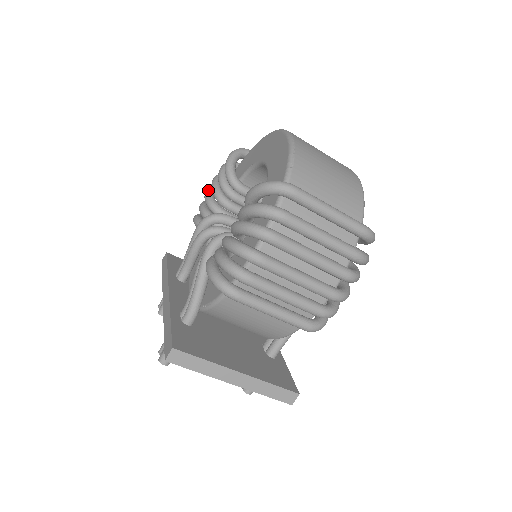
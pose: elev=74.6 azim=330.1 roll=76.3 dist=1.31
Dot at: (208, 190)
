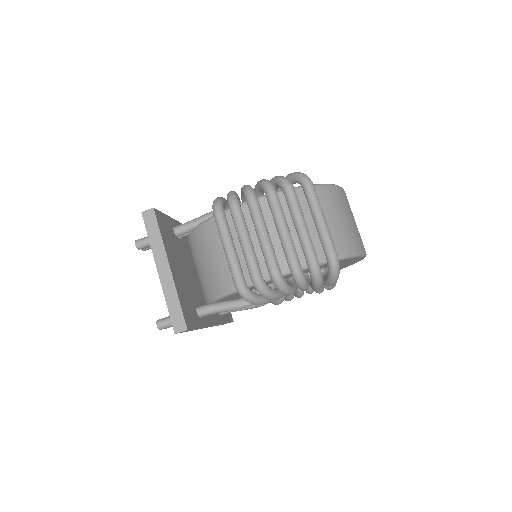
Dot at: occluded
